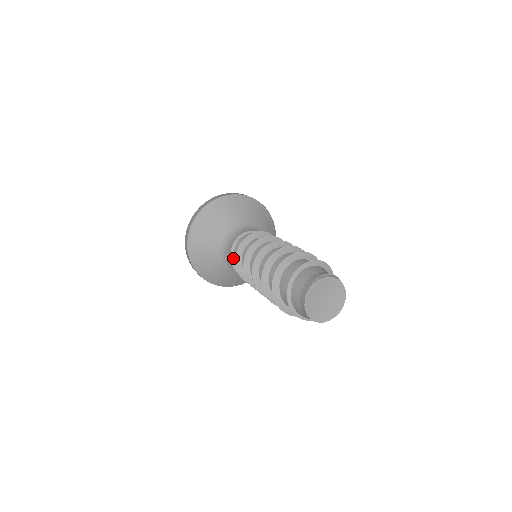
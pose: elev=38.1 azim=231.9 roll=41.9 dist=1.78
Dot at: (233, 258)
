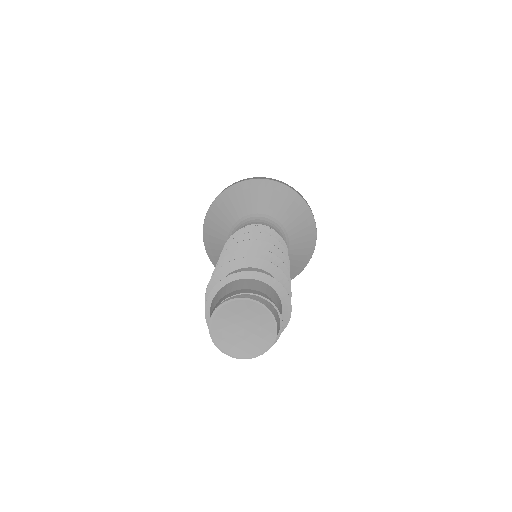
Dot at: occluded
